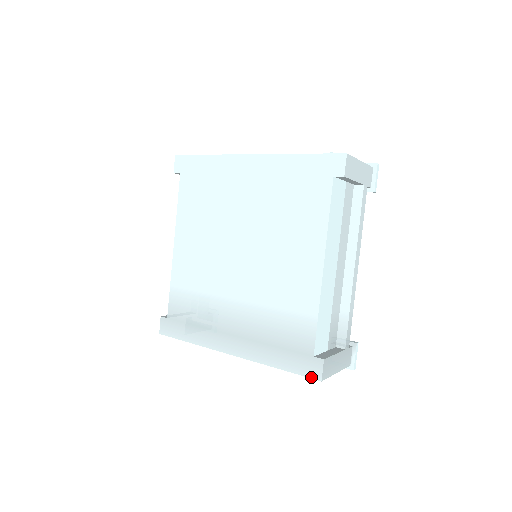
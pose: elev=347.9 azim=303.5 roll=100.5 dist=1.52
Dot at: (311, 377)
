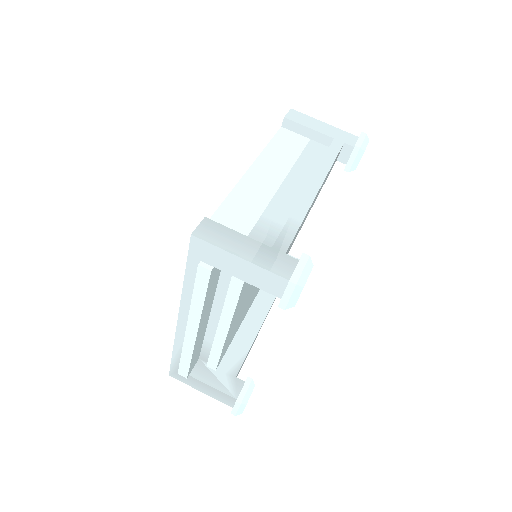
Dot at: (190, 244)
